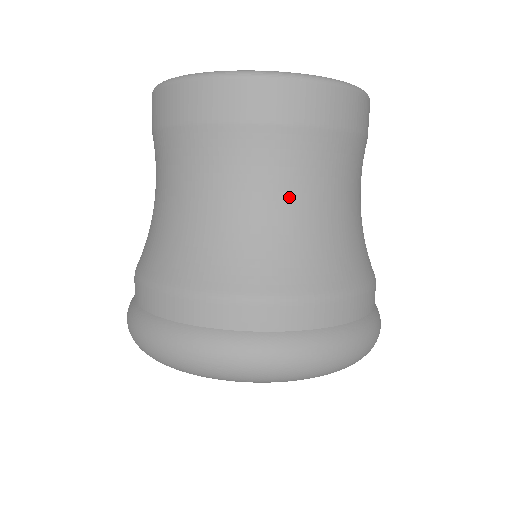
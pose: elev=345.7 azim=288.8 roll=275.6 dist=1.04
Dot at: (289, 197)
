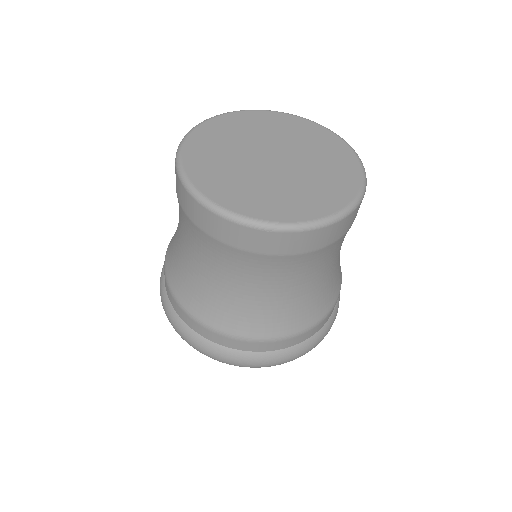
Dot at: (257, 286)
